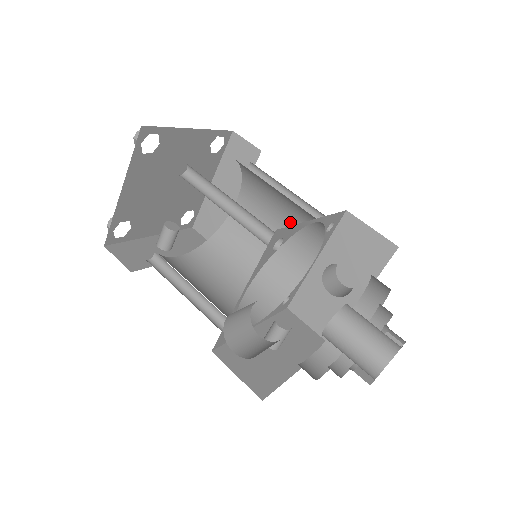
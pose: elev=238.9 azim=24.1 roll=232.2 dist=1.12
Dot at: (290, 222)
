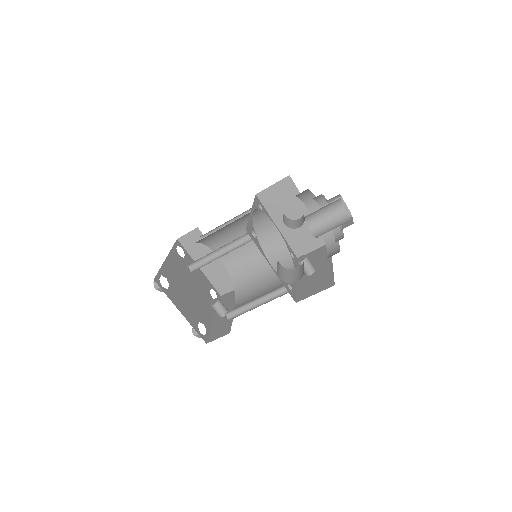
Dot at: occluded
